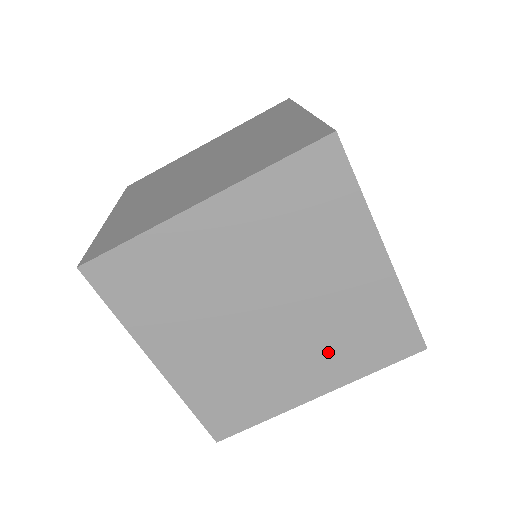
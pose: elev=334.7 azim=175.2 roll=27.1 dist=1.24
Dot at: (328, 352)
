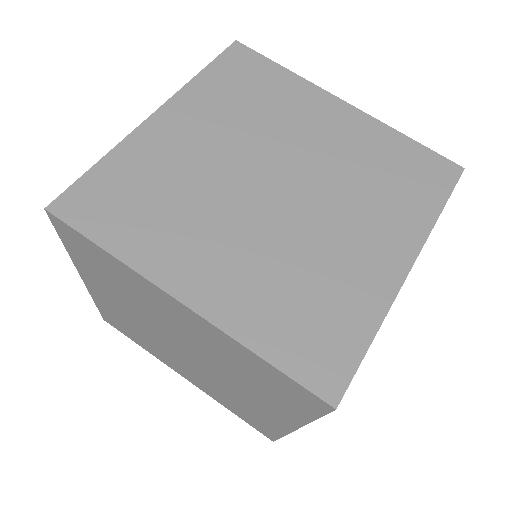
Dot at: (209, 386)
